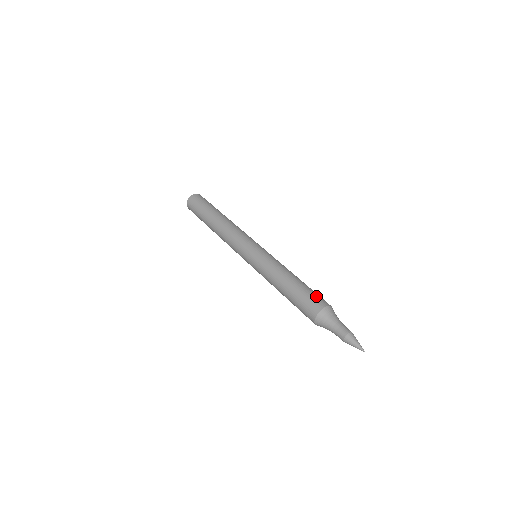
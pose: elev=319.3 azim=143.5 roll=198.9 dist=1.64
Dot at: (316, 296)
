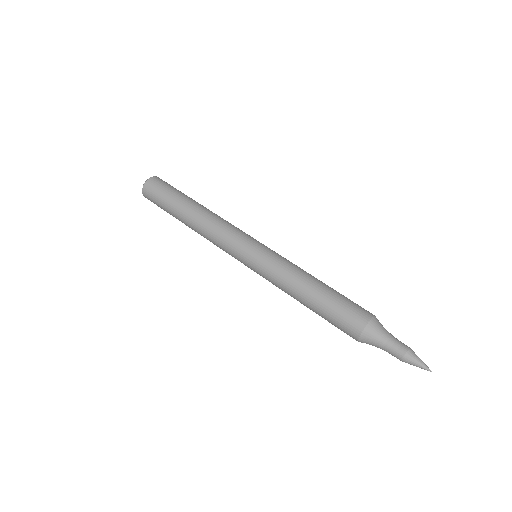
Dot at: (356, 304)
